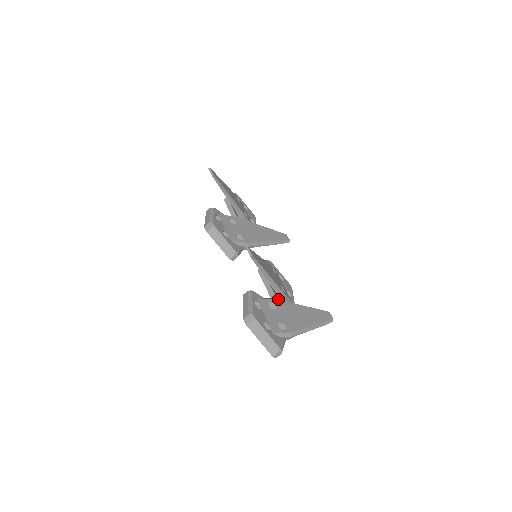
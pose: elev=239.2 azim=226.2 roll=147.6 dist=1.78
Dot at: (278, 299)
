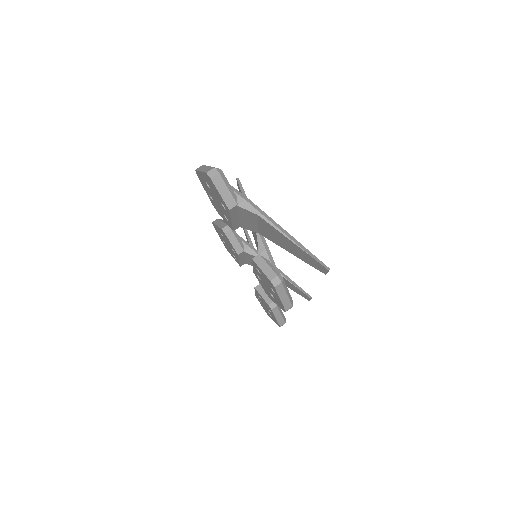
Dot at: (259, 253)
